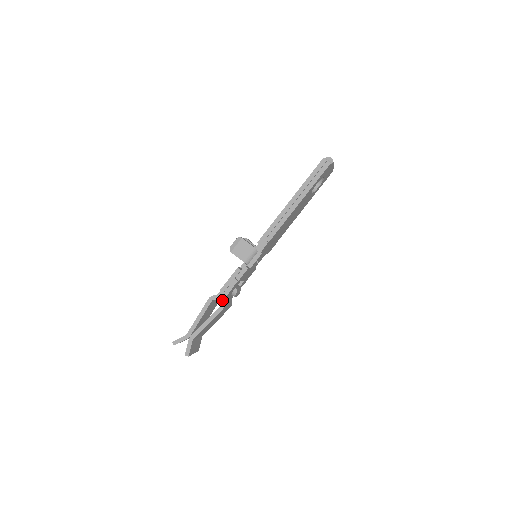
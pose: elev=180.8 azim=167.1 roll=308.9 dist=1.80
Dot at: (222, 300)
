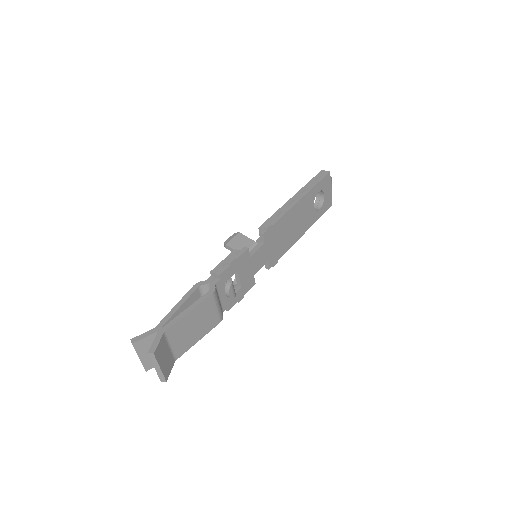
Dot at: (213, 284)
